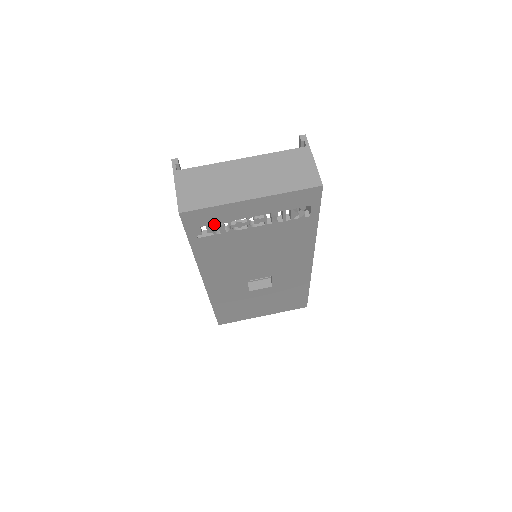
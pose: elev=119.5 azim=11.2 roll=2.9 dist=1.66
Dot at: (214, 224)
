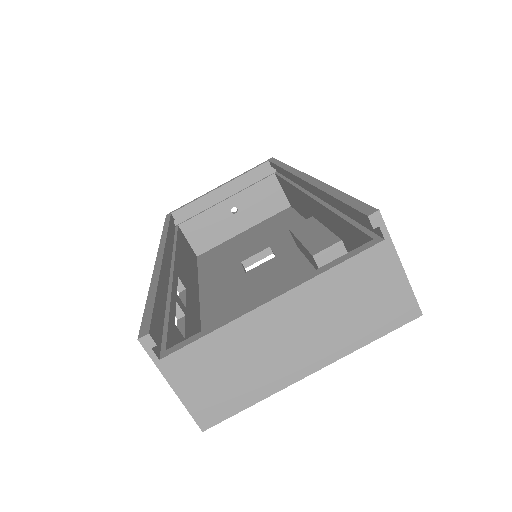
Dot at: occluded
